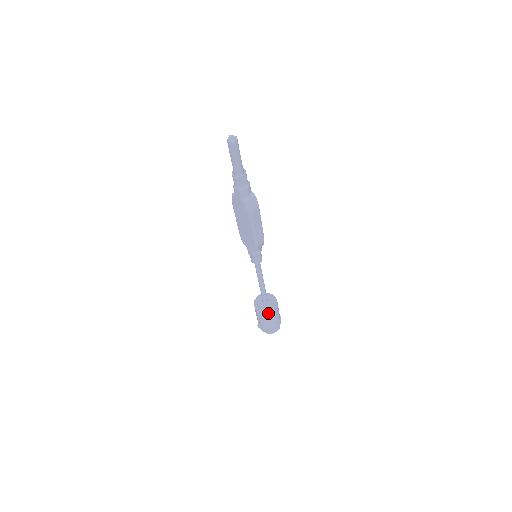
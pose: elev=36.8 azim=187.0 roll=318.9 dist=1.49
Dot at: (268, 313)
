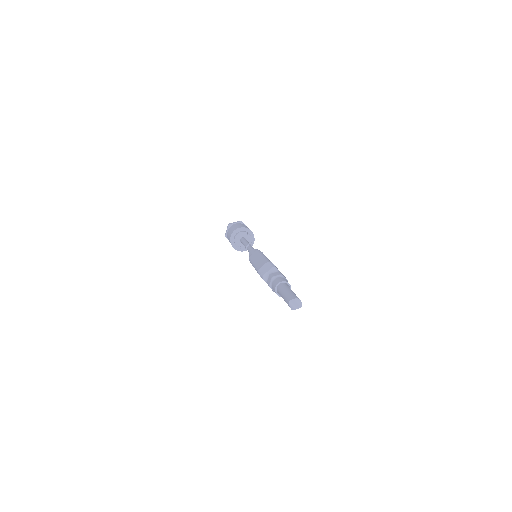
Dot at: occluded
